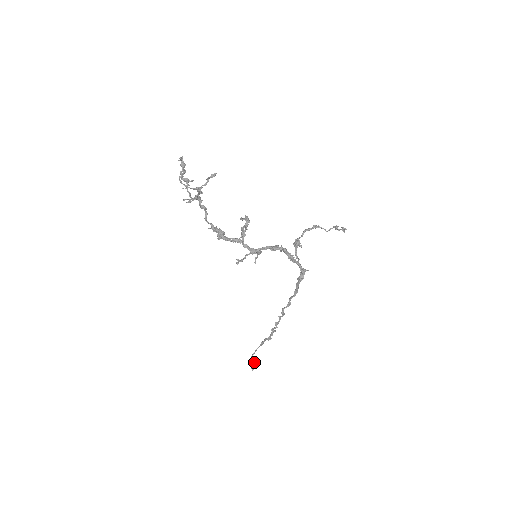
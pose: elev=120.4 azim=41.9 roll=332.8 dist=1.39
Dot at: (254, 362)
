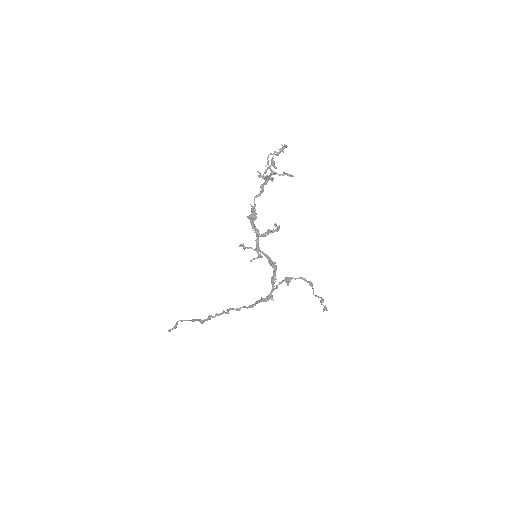
Dot at: (175, 327)
